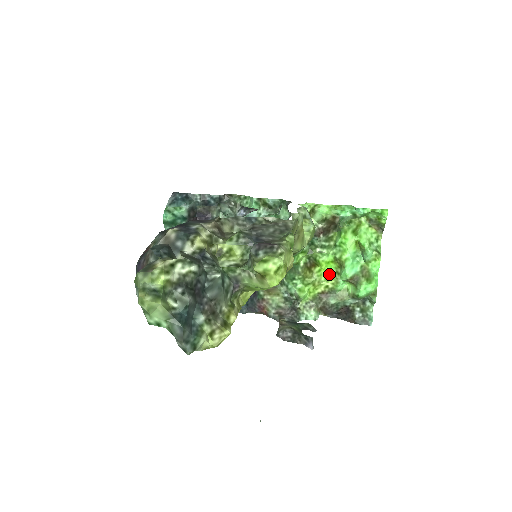
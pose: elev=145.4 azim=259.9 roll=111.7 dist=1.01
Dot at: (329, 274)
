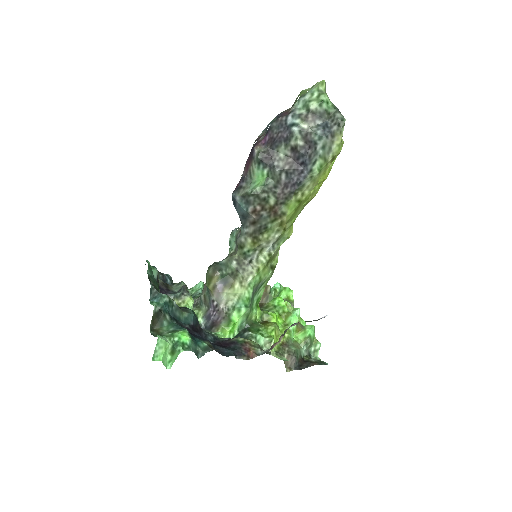
Dot at: (280, 327)
